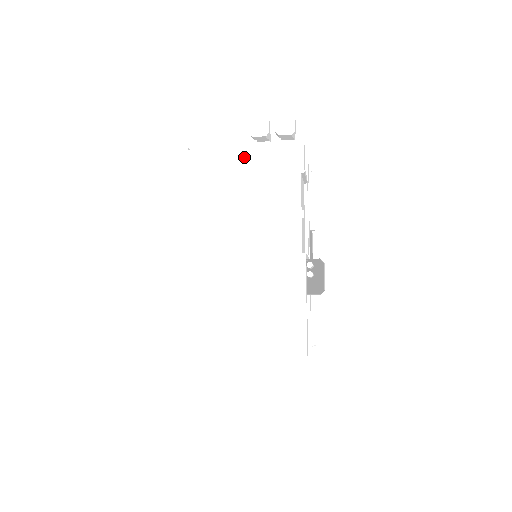
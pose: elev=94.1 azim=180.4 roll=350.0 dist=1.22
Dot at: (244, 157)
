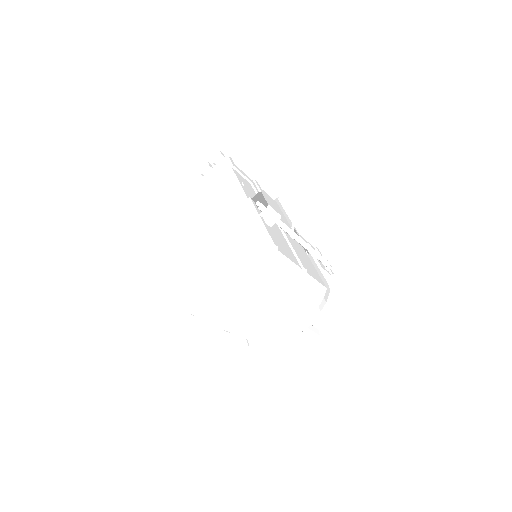
Dot at: (201, 185)
